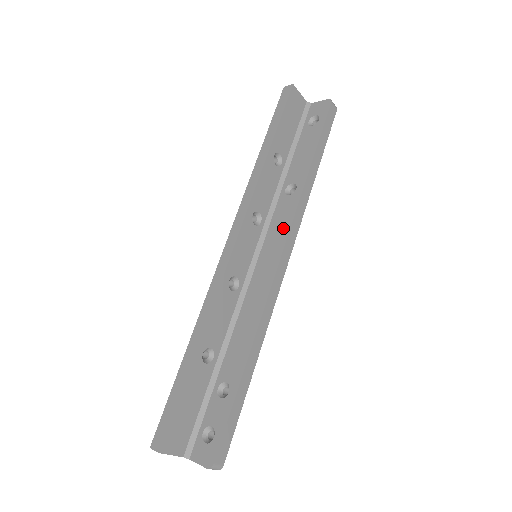
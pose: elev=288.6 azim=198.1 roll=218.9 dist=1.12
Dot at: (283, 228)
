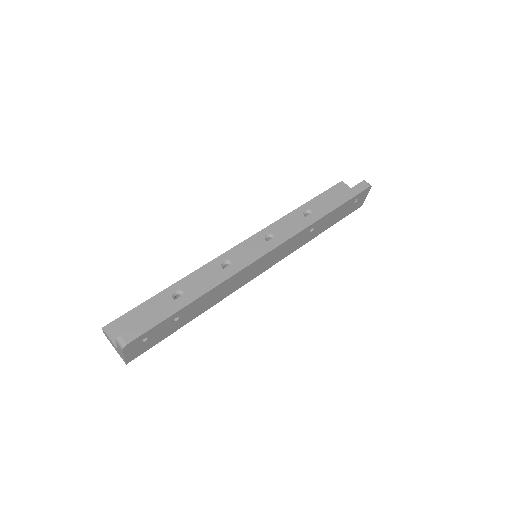
Dot at: occluded
